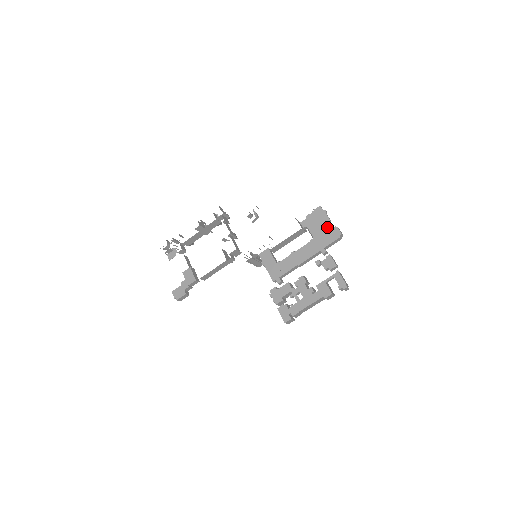
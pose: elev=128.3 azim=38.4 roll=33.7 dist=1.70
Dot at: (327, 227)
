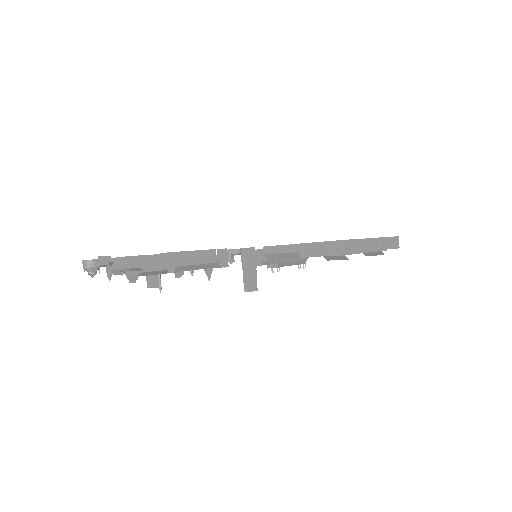
Dot at: occluded
